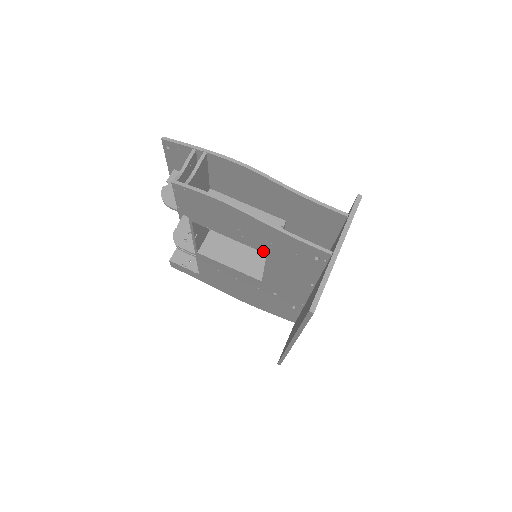
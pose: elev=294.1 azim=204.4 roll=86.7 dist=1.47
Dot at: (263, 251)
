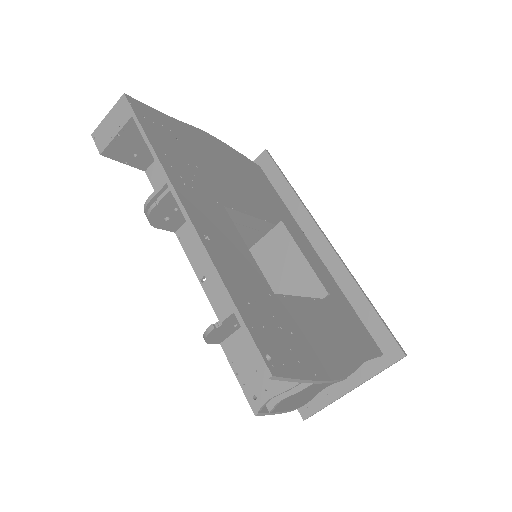
Dot at: occluded
